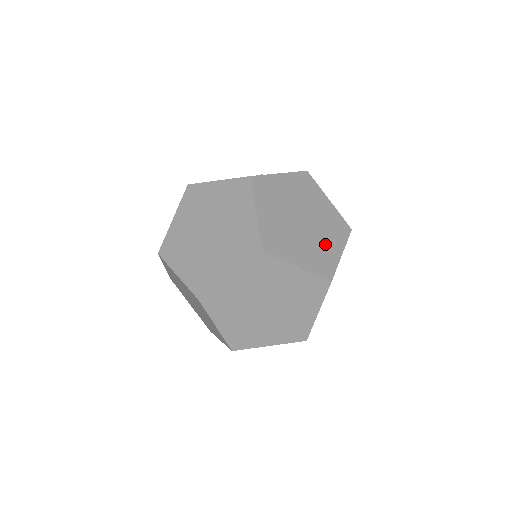
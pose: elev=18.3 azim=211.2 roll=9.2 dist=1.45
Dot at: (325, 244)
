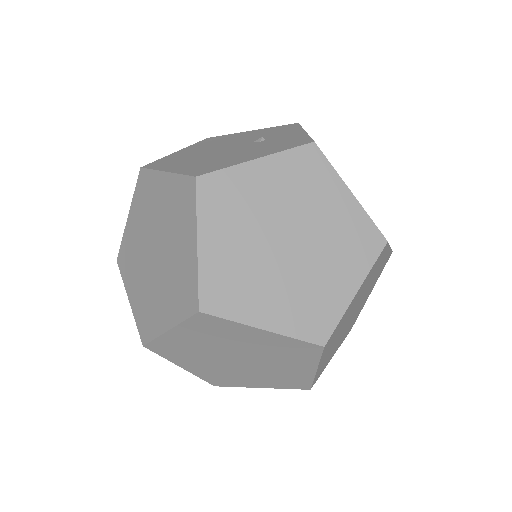
Dot at: occluded
